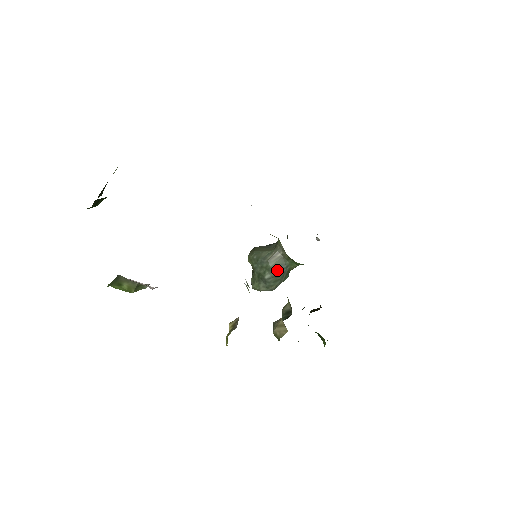
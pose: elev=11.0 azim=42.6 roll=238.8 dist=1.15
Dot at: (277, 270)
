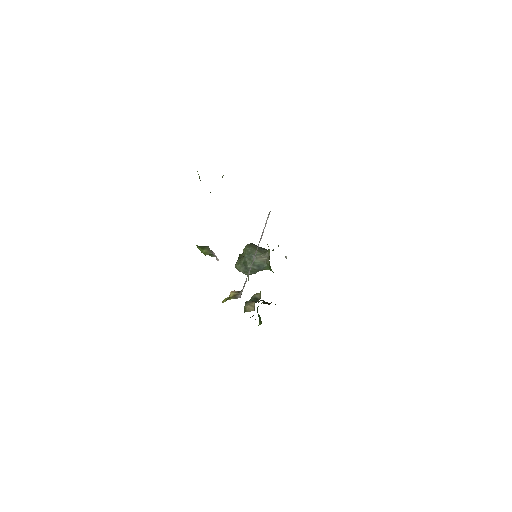
Dot at: (257, 266)
